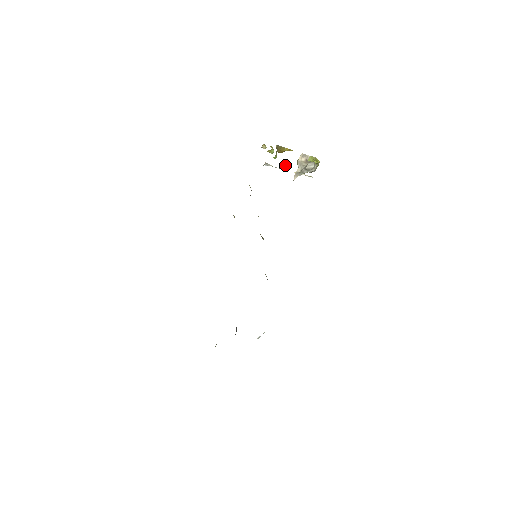
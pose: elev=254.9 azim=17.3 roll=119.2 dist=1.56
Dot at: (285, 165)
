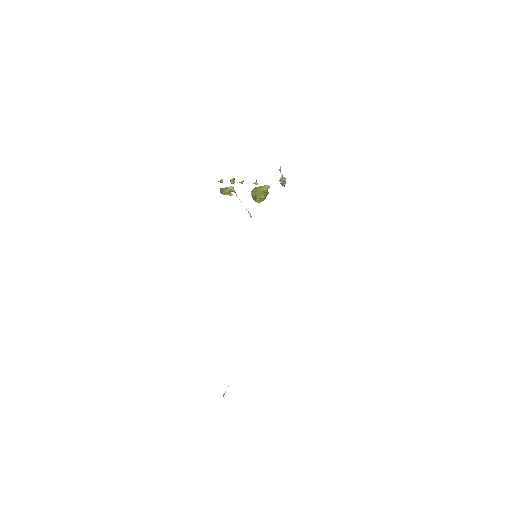
Dot at: (257, 184)
